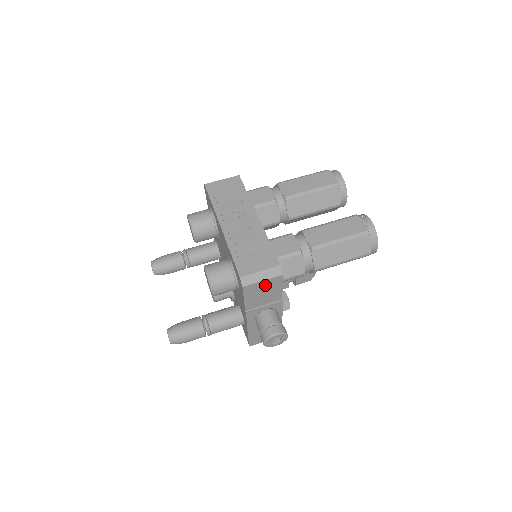
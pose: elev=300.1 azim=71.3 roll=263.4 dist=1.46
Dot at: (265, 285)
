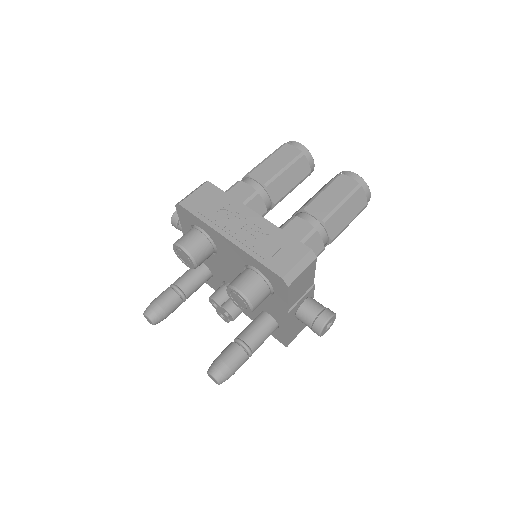
Dot at: (304, 275)
